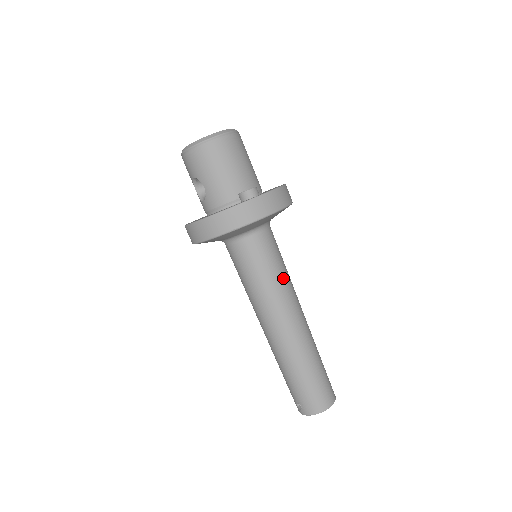
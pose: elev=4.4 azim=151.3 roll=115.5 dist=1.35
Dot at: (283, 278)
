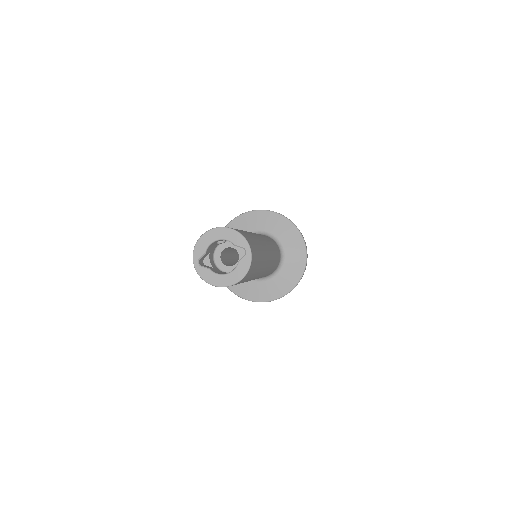
Dot at: (275, 257)
